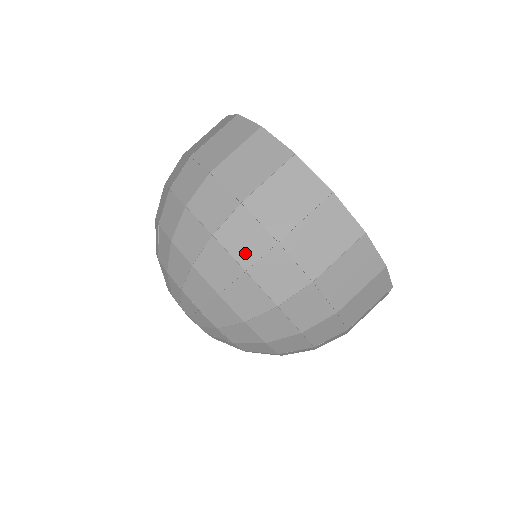
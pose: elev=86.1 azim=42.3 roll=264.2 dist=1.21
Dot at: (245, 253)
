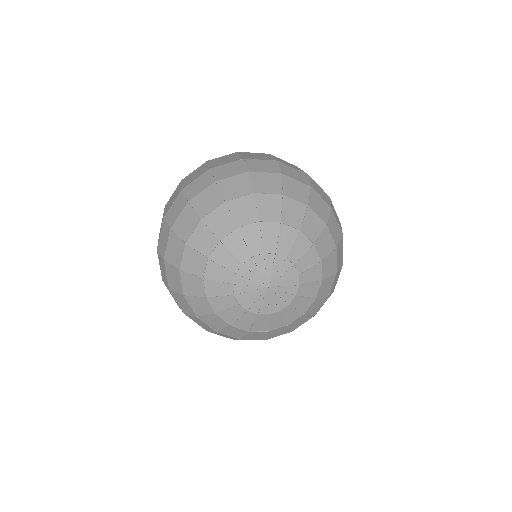
Dot at: (238, 170)
